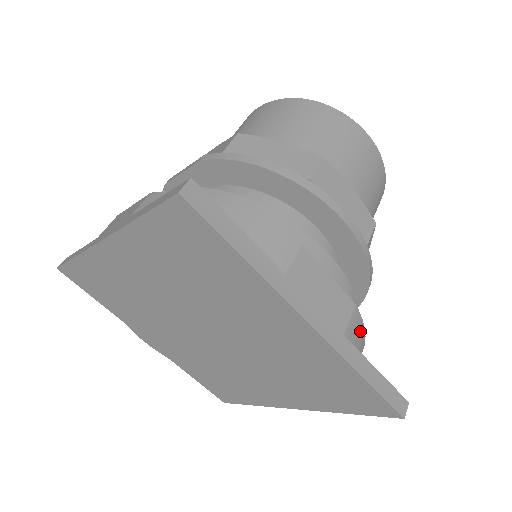
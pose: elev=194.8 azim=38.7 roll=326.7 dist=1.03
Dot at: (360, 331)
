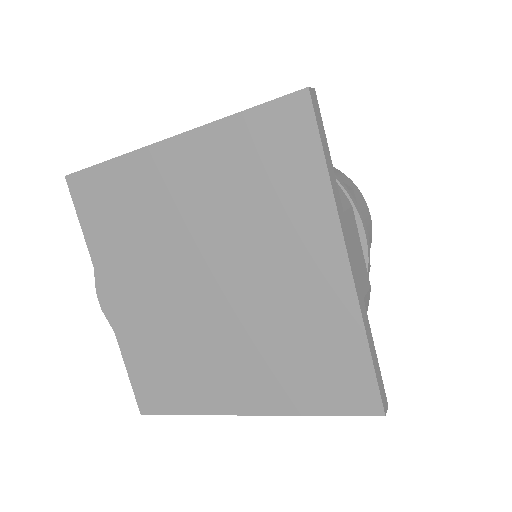
Dot at: occluded
